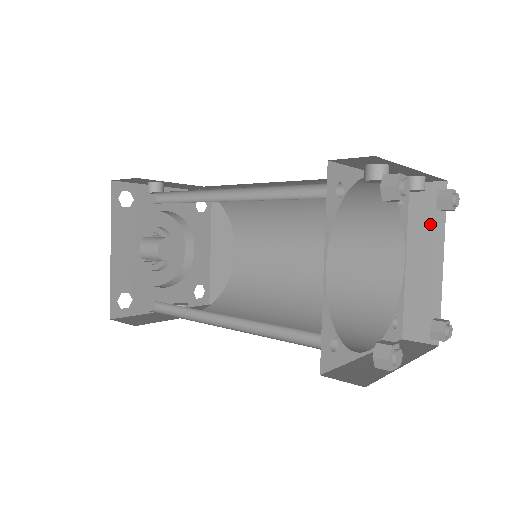
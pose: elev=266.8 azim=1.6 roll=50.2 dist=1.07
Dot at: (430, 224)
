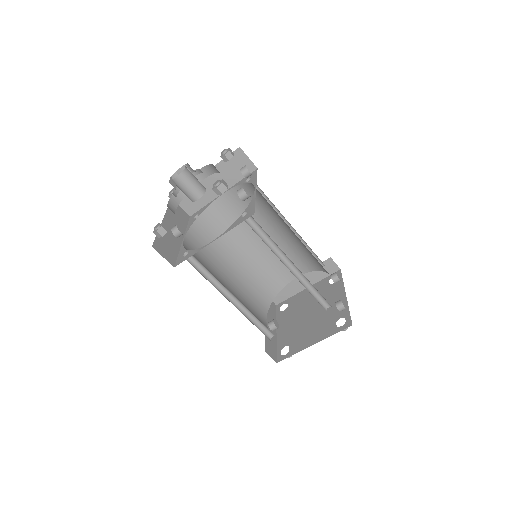
Dot at: (319, 275)
